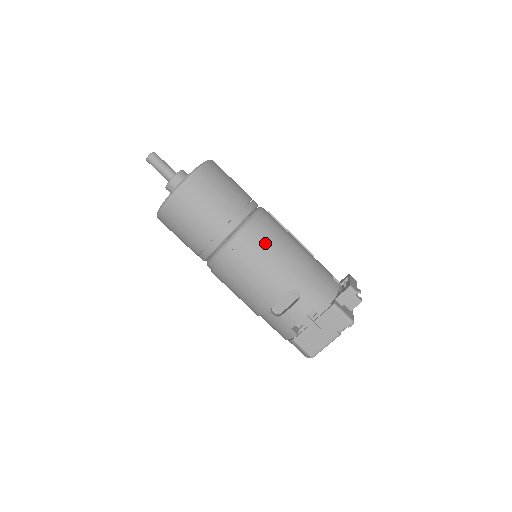
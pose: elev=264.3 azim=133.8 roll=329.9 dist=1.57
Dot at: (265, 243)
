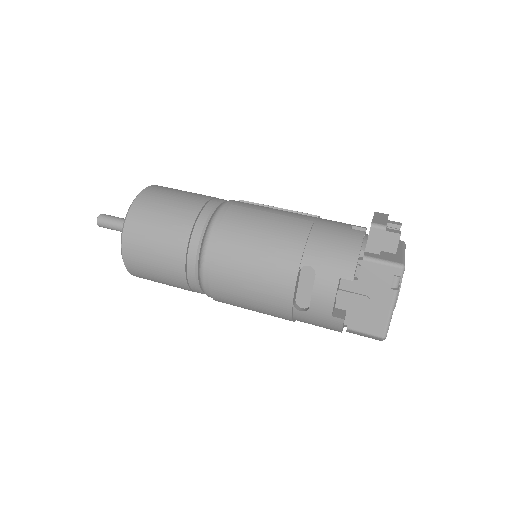
Dot at: (240, 235)
